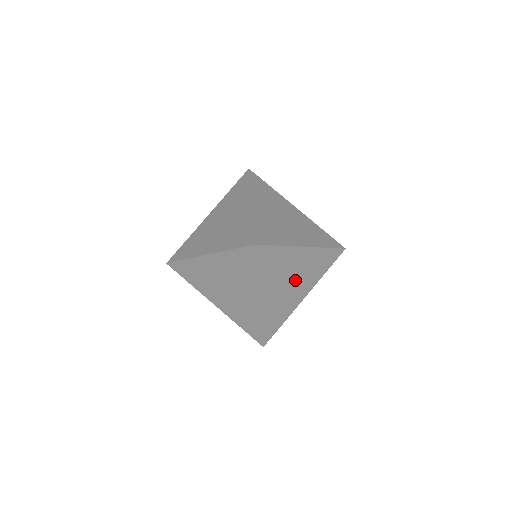
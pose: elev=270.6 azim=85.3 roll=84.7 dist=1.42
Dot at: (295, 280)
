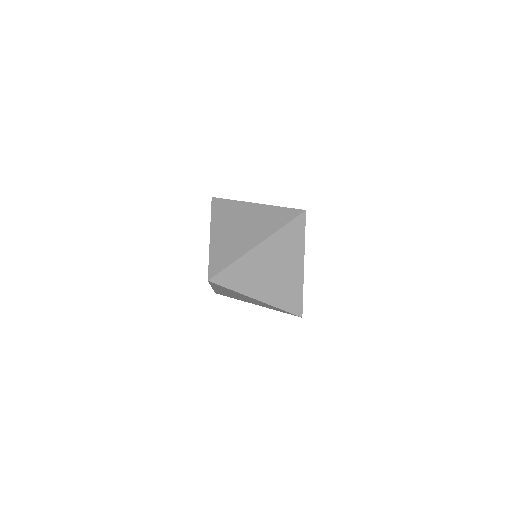
Dot at: (275, 275)
